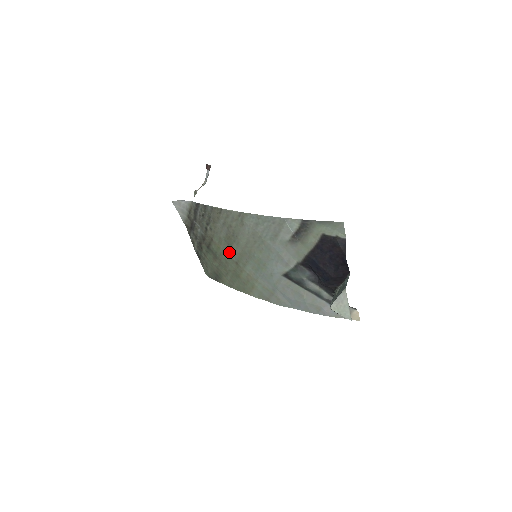
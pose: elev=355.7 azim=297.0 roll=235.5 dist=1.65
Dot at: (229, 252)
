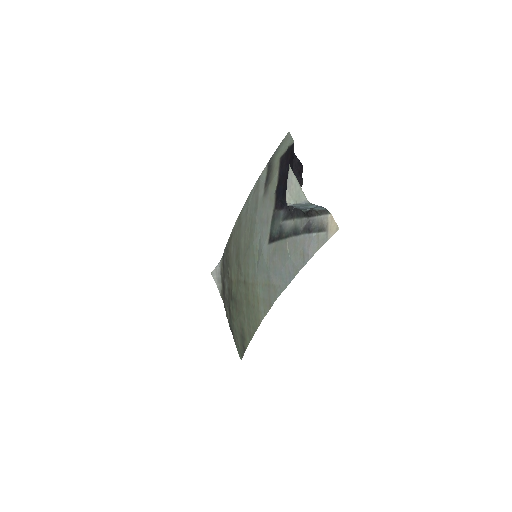
Dot at: (239, 275)
